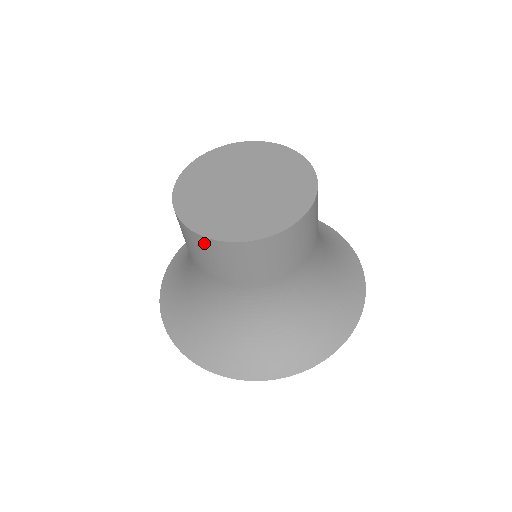
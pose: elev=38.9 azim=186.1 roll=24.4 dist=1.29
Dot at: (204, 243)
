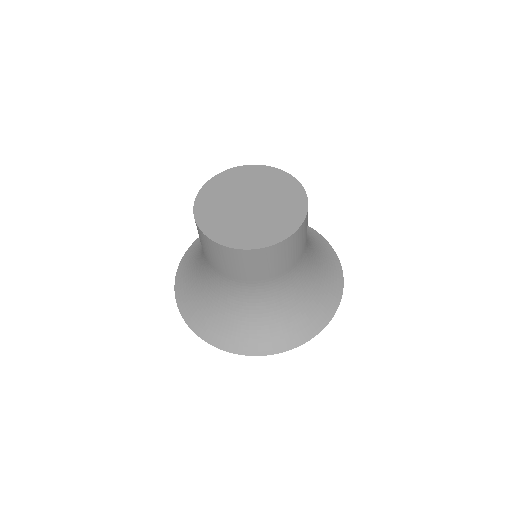
Dot at: occluded
